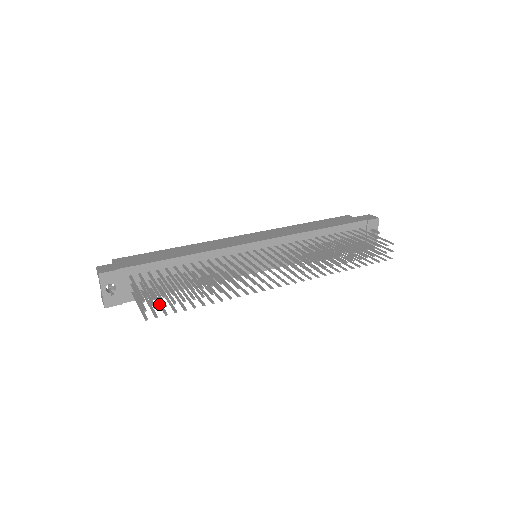
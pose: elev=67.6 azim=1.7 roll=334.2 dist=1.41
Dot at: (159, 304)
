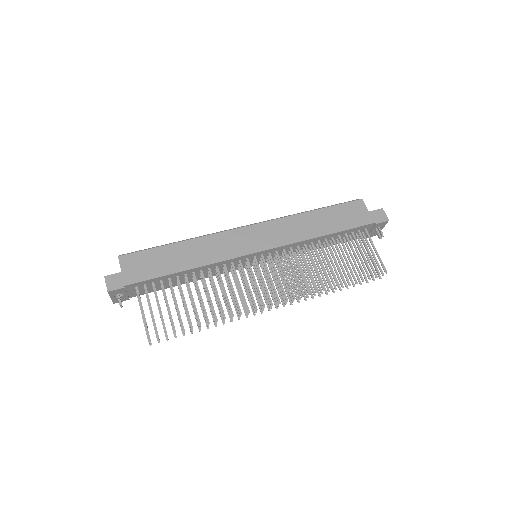
Dot at: occluded
